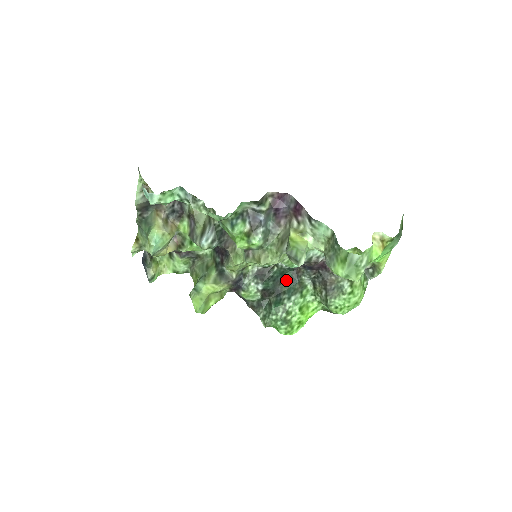
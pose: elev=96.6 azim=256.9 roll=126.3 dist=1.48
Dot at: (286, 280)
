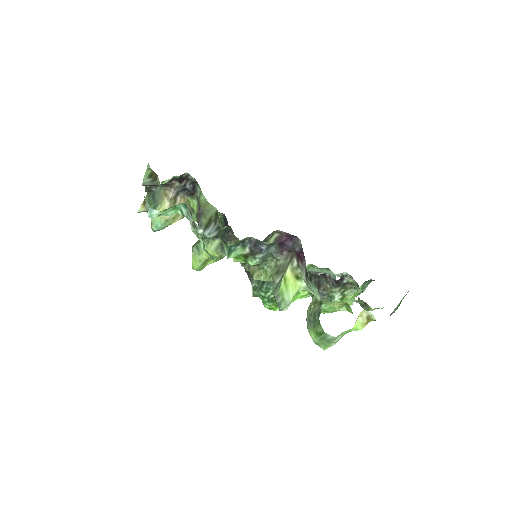
Dot at: occluded
